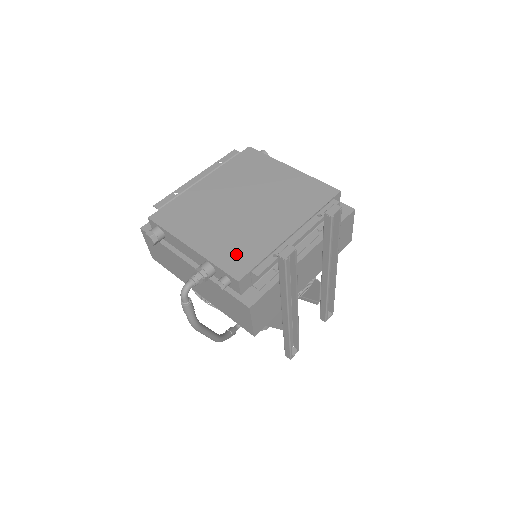
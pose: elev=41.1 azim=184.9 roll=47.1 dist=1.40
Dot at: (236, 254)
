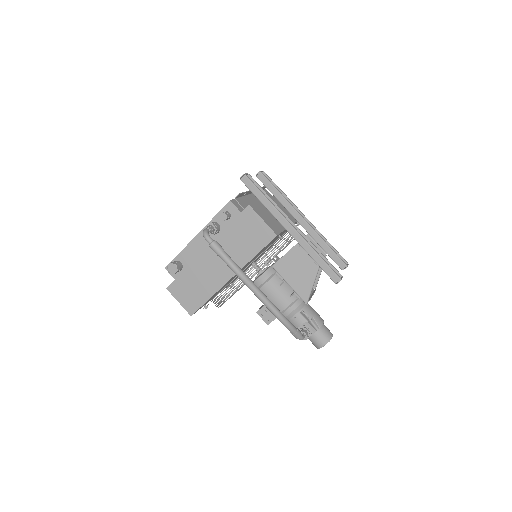
Dot at: occluded
